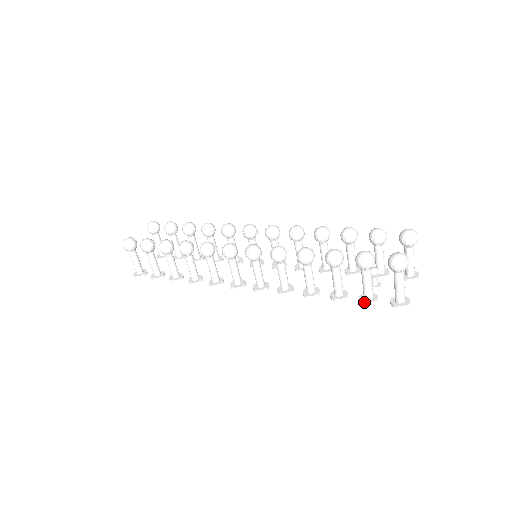
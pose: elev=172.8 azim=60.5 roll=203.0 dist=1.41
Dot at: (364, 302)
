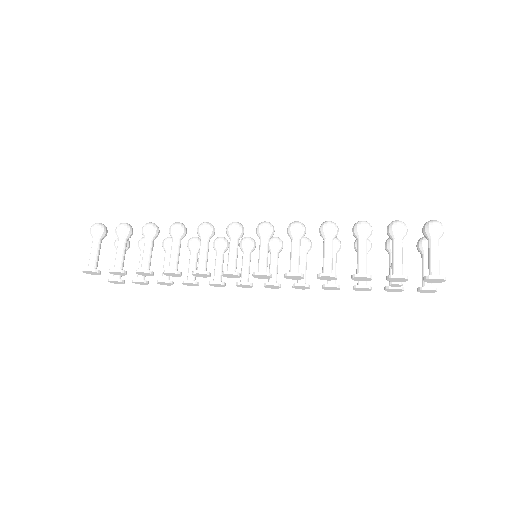
Dot at: (395, 274)
